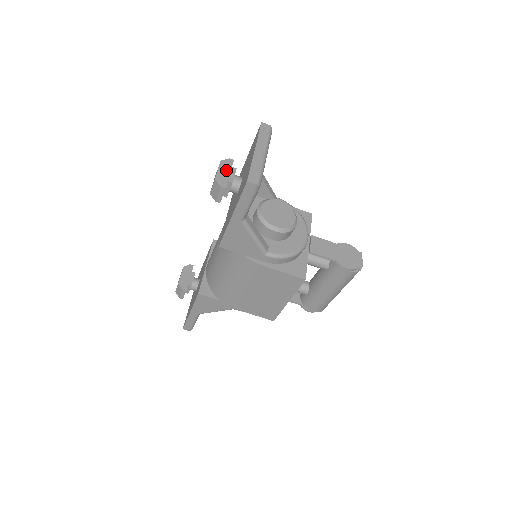
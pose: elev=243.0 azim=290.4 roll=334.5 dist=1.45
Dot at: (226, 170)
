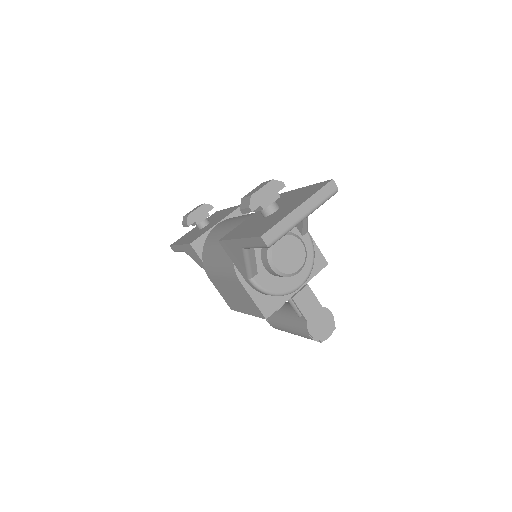
Dot at: (269, 193)
